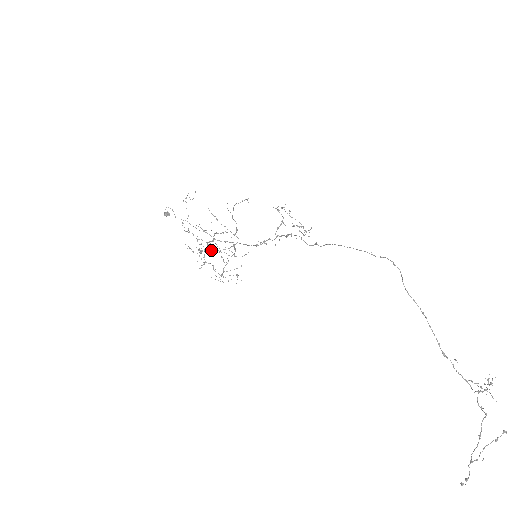
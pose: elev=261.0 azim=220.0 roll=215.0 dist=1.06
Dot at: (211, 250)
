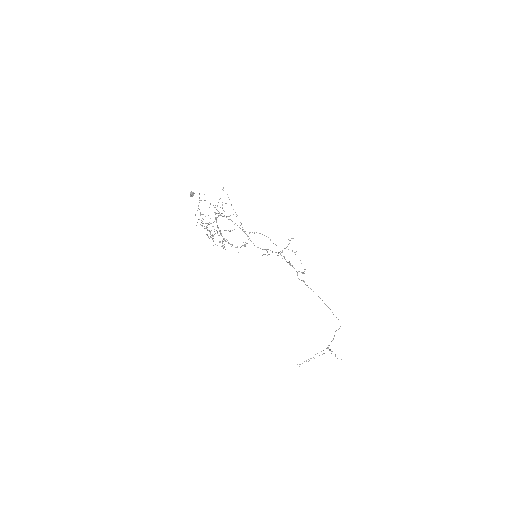
Dot at: occluded
